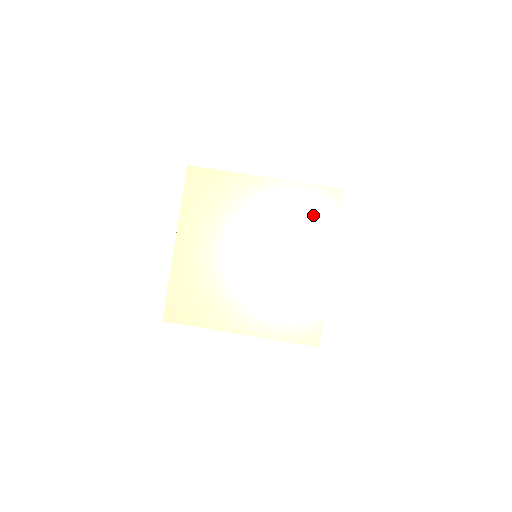
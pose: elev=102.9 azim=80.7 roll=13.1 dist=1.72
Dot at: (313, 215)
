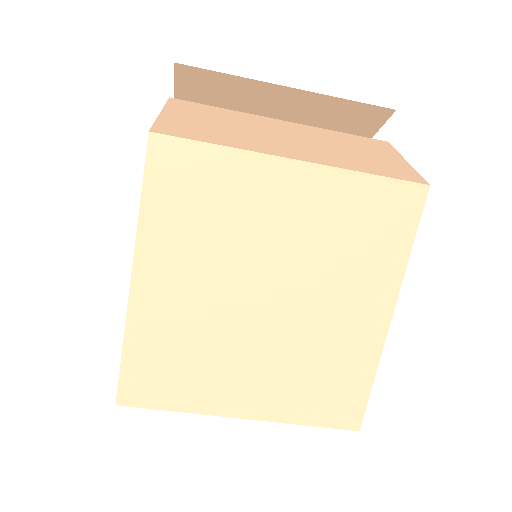
Dot at: occluded
